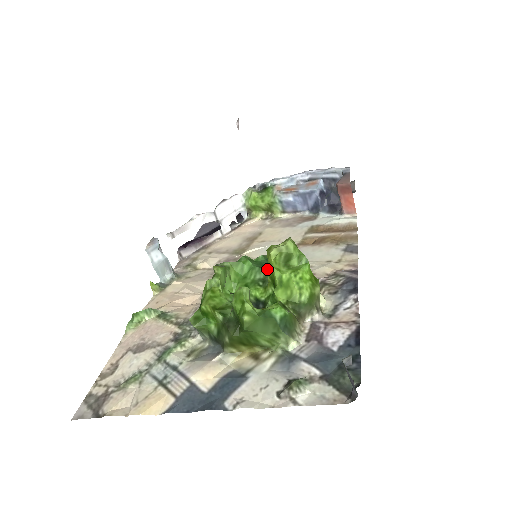
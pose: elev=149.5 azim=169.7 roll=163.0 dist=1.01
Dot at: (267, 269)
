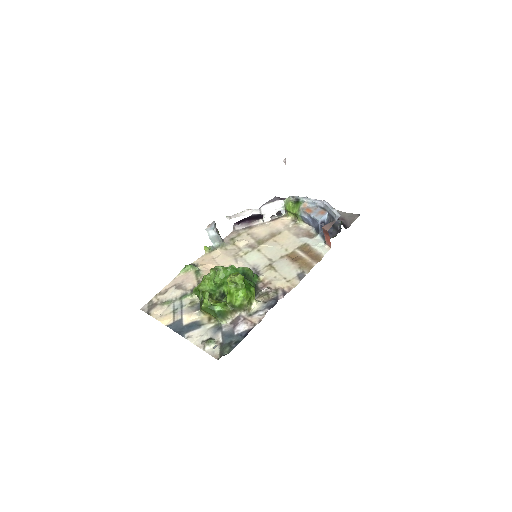
Dot at: occluded
